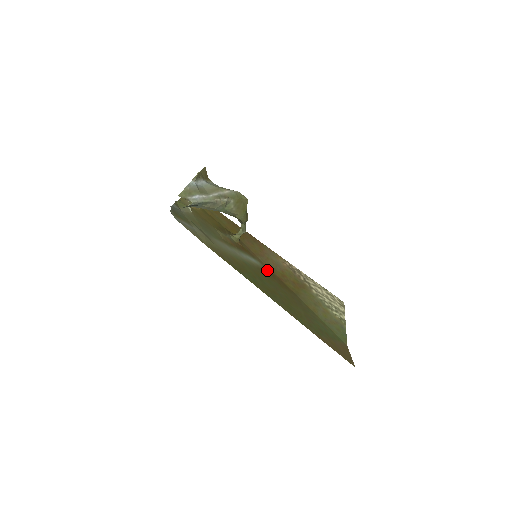
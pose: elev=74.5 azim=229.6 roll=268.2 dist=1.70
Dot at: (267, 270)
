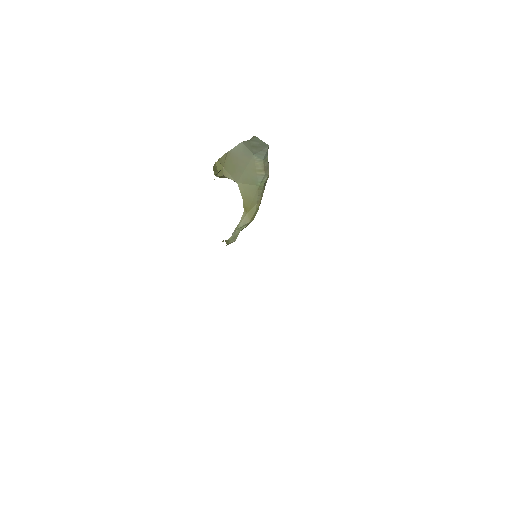
Dot at: occluded
